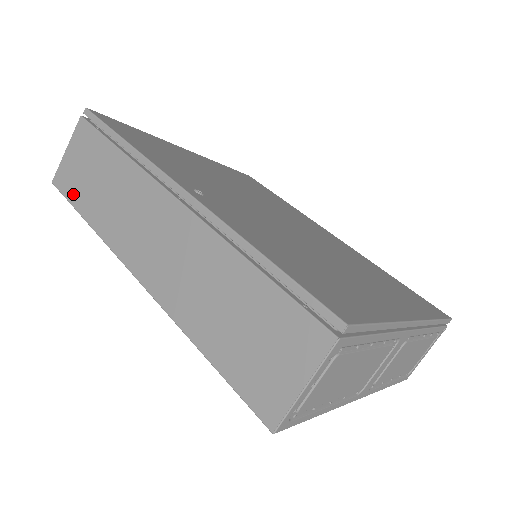
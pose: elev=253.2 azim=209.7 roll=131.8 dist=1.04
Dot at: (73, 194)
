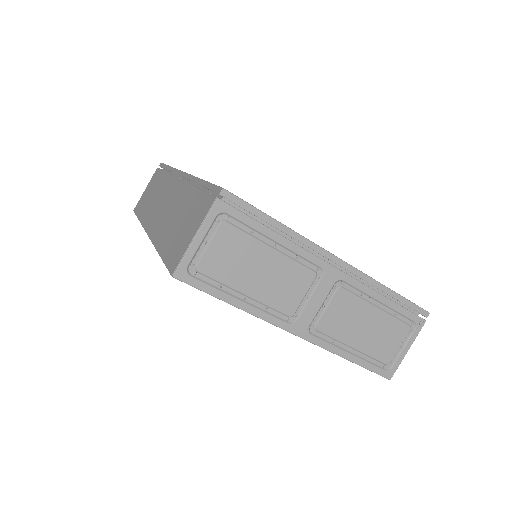
Dot at: (139, 209)
